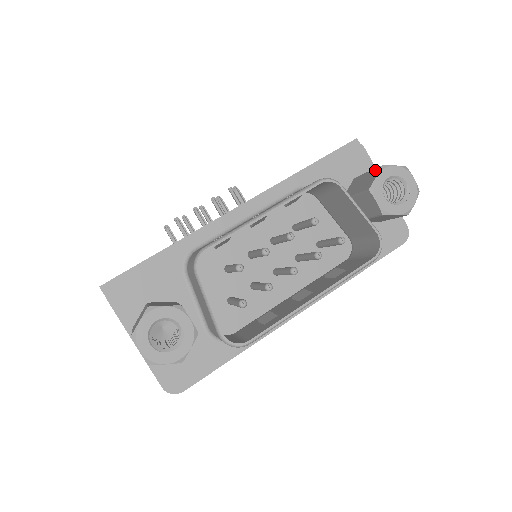
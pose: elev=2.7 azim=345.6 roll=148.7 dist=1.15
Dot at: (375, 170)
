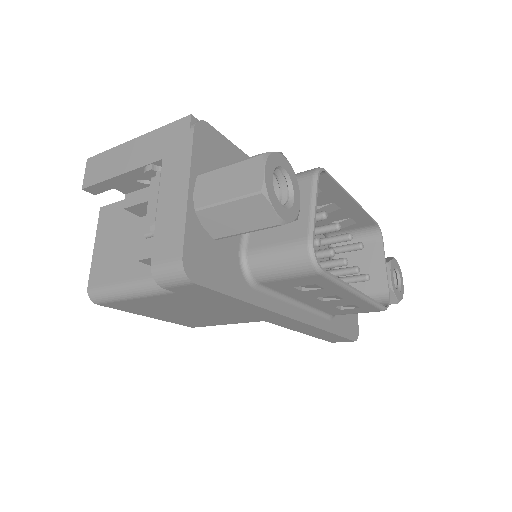
Dot at: (387, 257)
